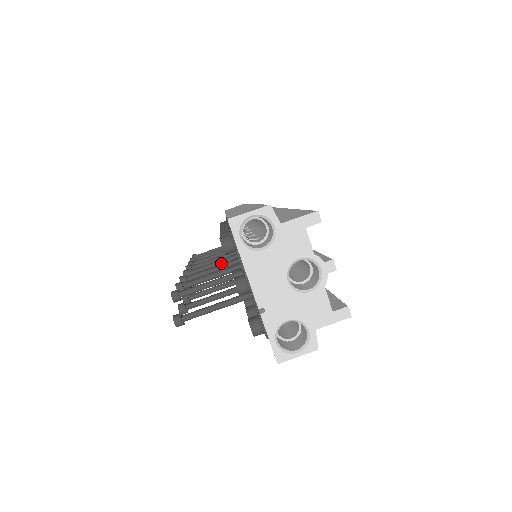
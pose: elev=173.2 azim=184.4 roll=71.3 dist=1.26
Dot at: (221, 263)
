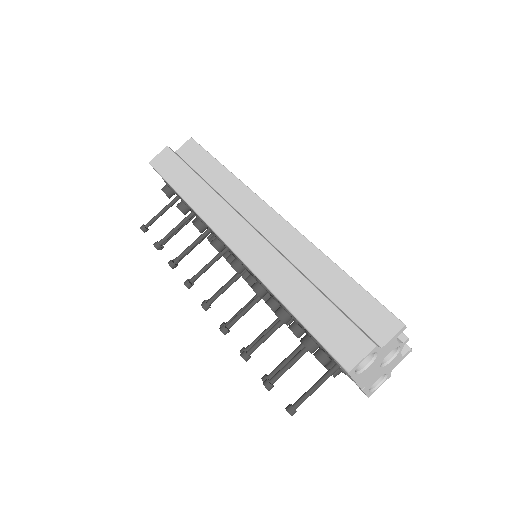
Dot at: occluded
